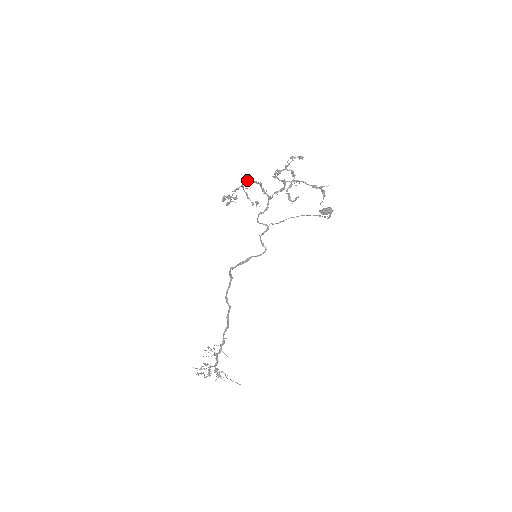
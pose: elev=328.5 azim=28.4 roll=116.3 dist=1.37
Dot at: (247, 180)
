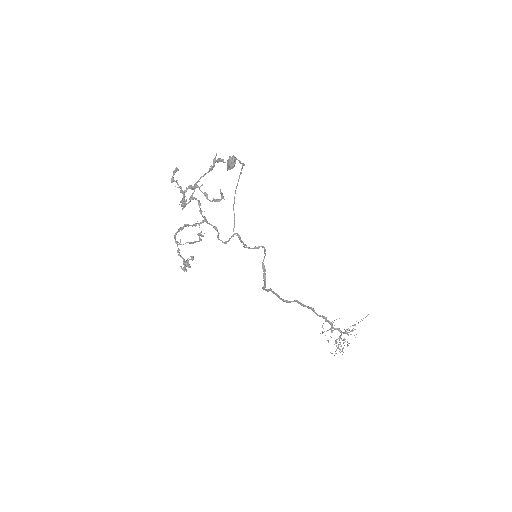
Dot at: (174, 237)
